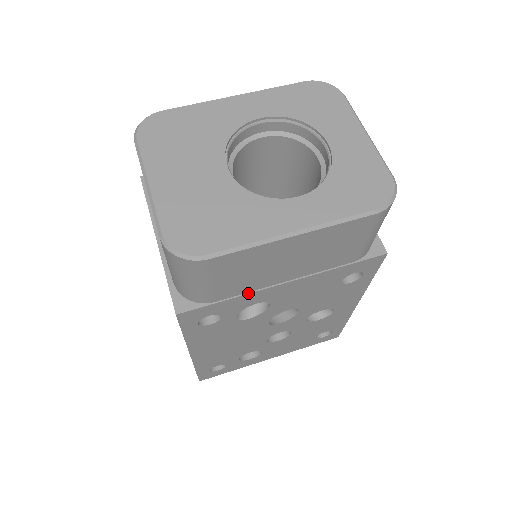
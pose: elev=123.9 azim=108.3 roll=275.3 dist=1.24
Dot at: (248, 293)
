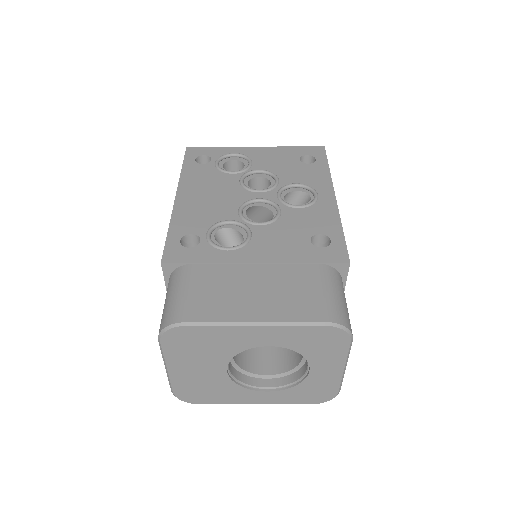
Dot at: occluded
